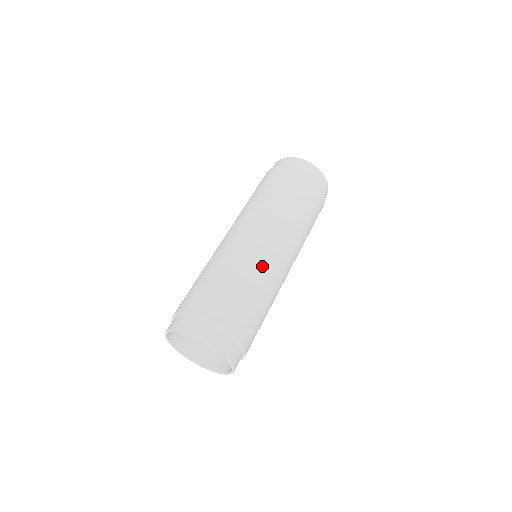
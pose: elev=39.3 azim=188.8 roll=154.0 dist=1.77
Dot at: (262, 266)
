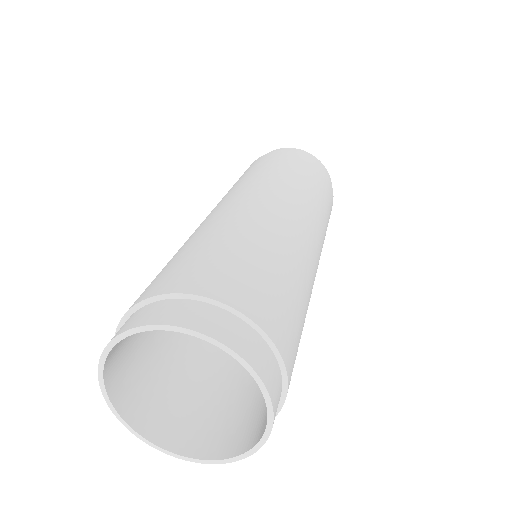
Dot at: (303, 253)
